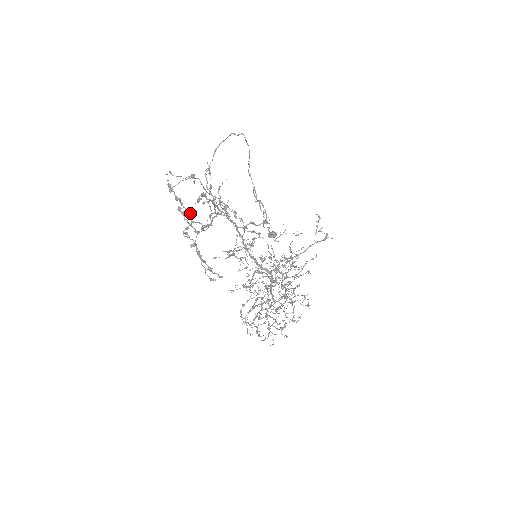
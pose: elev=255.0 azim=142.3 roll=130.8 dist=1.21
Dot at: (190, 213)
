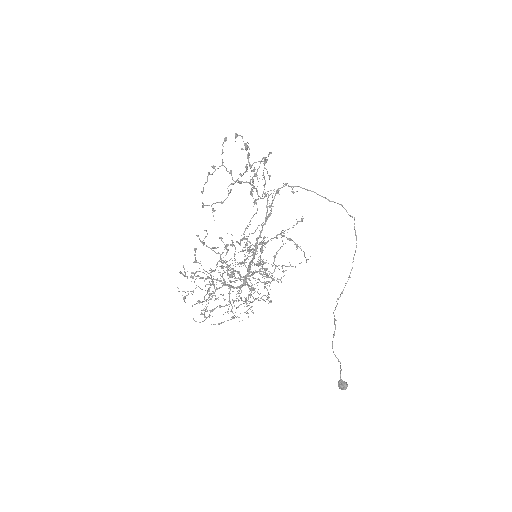
Dot at: occluded
